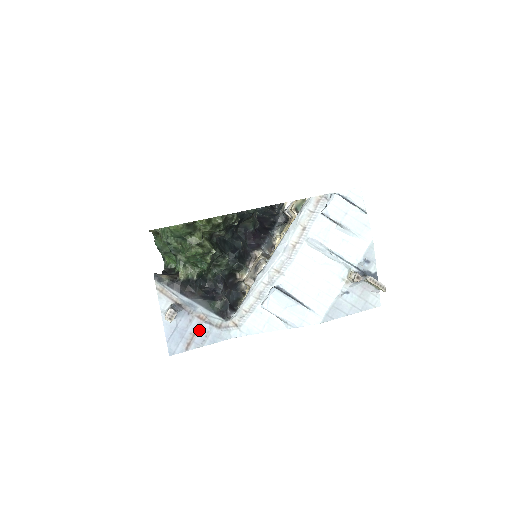
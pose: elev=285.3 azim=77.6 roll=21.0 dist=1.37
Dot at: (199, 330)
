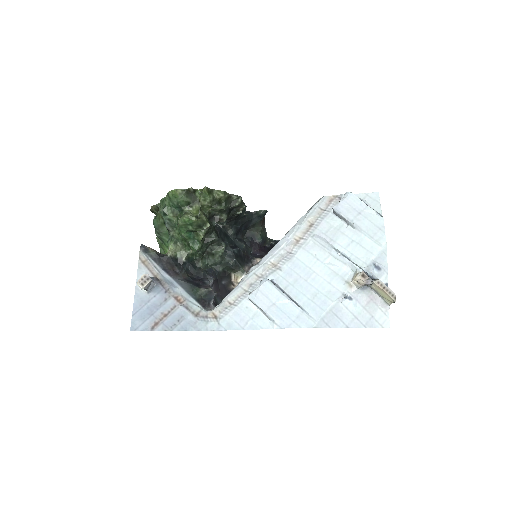
Dot at: (172, 312)
